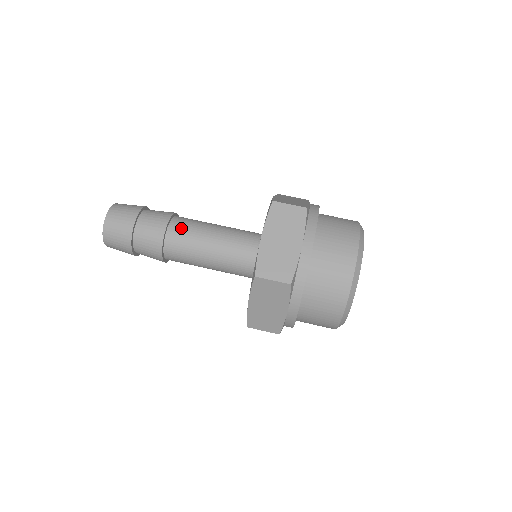
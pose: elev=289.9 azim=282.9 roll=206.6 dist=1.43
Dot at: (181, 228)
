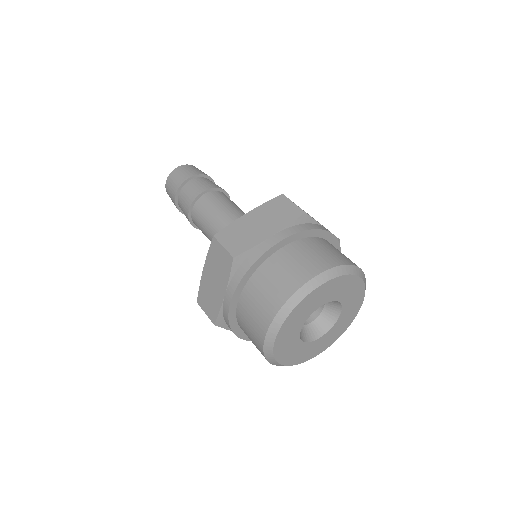
Dot at: (232, 201)
